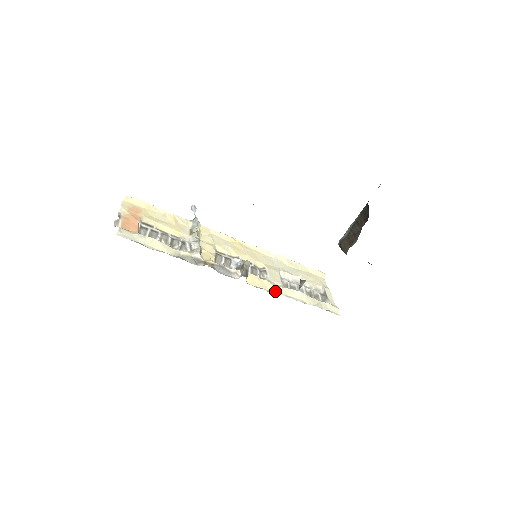
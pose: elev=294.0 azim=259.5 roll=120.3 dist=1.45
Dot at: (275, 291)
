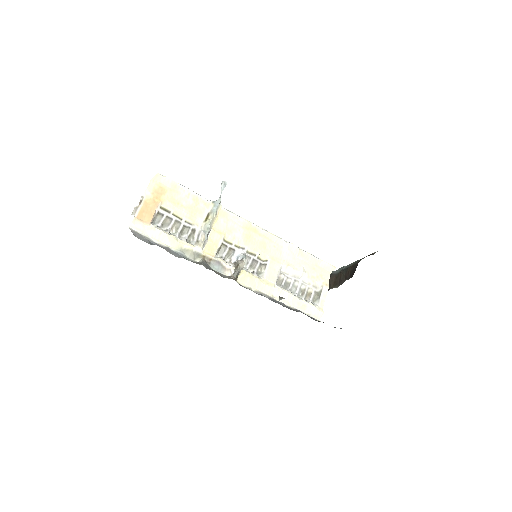
Dot at: (262, 290)
